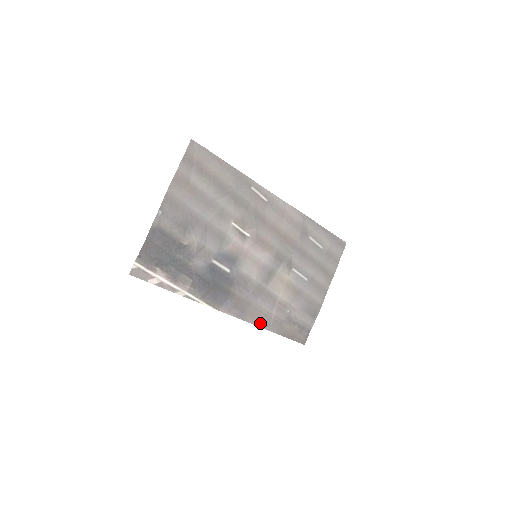
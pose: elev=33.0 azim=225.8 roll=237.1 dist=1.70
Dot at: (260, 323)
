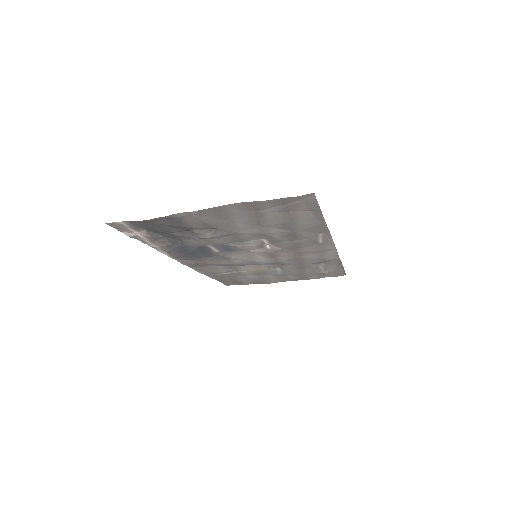
Dot at: (205, 273)
